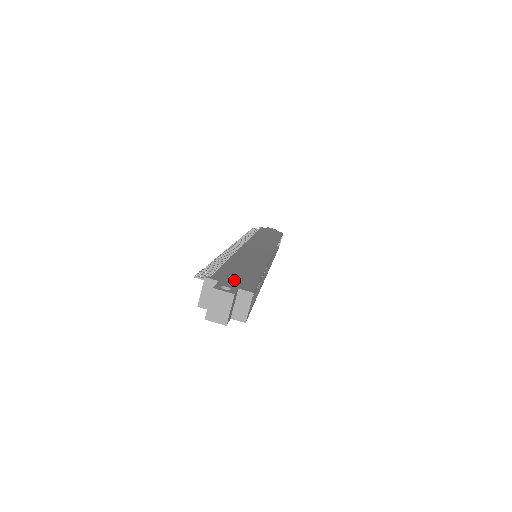
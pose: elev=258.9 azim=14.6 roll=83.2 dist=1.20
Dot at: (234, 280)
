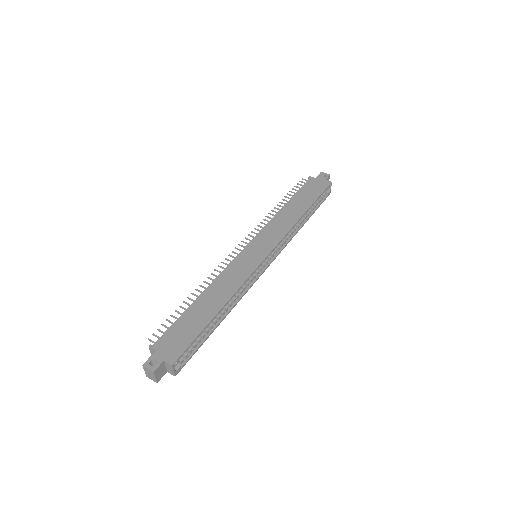
Dot at: (171, 345)
